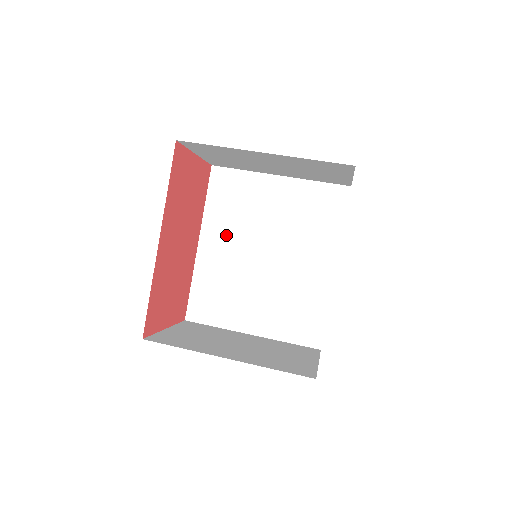
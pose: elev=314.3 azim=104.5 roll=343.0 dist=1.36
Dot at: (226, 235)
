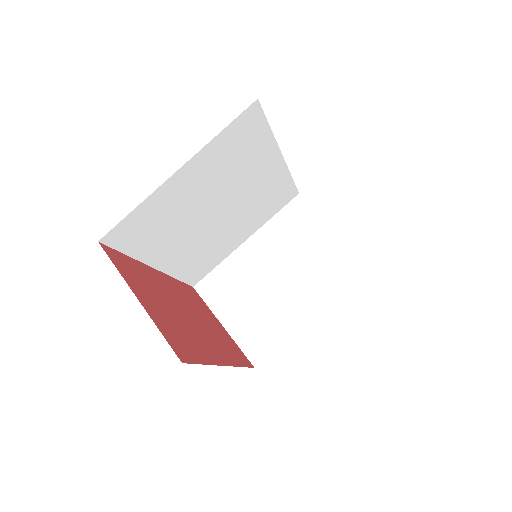
Dot at: (173, 243)
